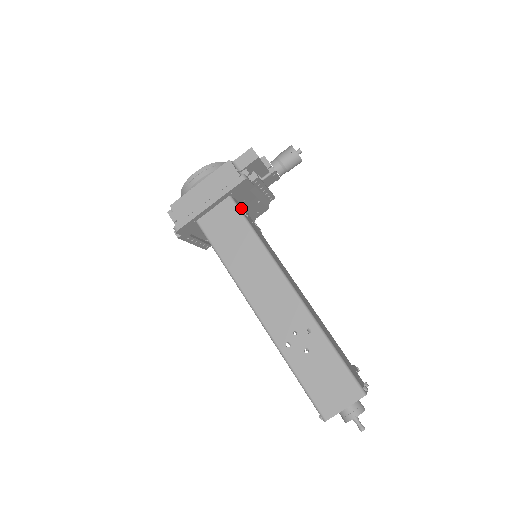
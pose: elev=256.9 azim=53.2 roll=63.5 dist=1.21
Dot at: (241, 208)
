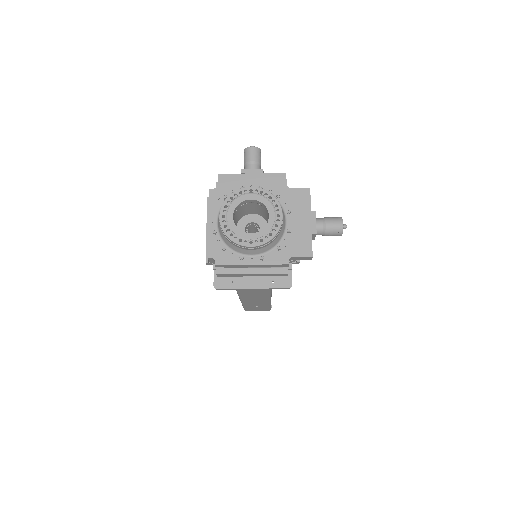
Dot at: occluded
